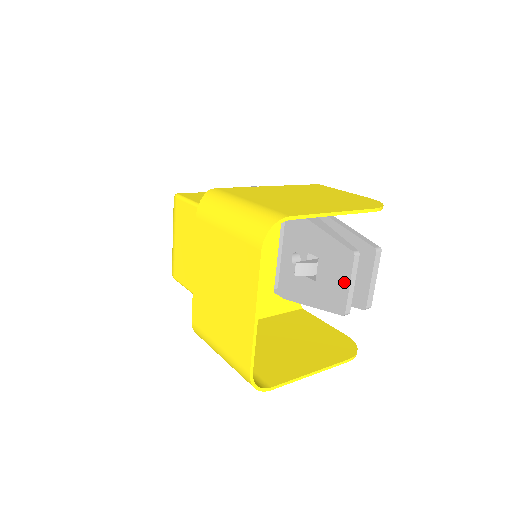
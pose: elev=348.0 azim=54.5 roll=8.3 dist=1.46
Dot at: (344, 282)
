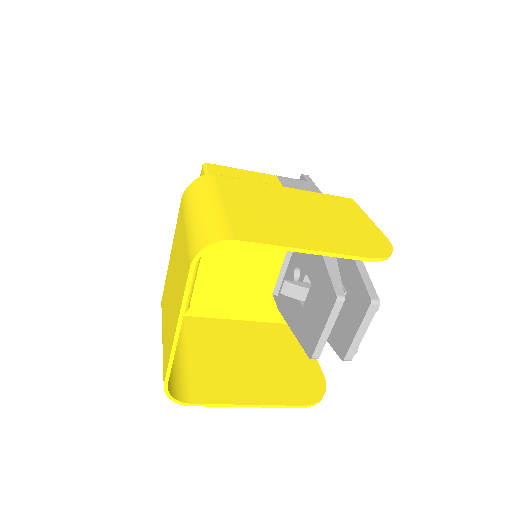
Dot at: (320, 324)
